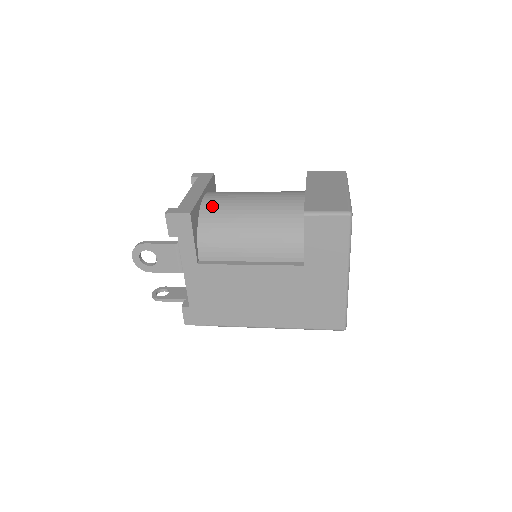
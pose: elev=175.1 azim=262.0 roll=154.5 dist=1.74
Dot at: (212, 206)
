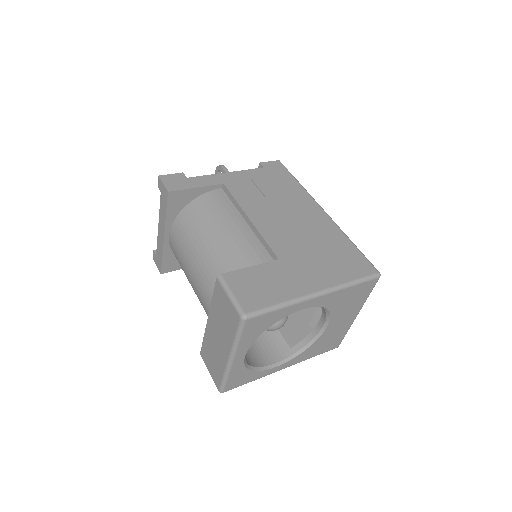
Dot at: occluded
